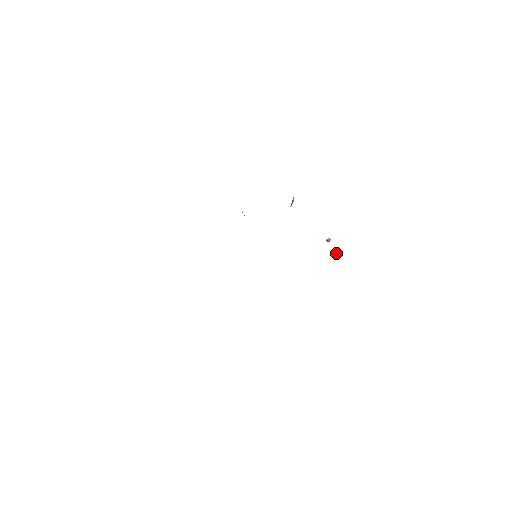
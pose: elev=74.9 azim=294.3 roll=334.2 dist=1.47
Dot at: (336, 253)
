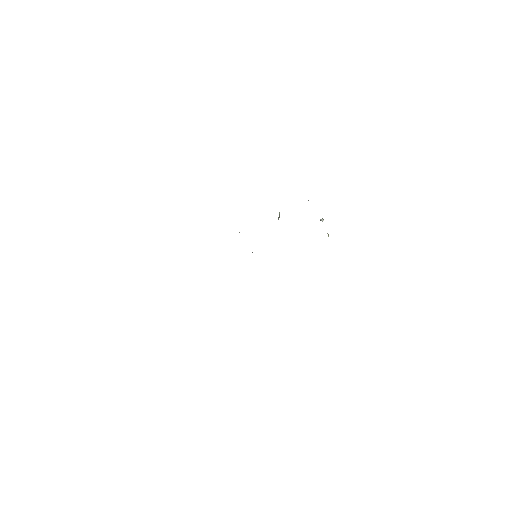
Dot at: (328, 235)
